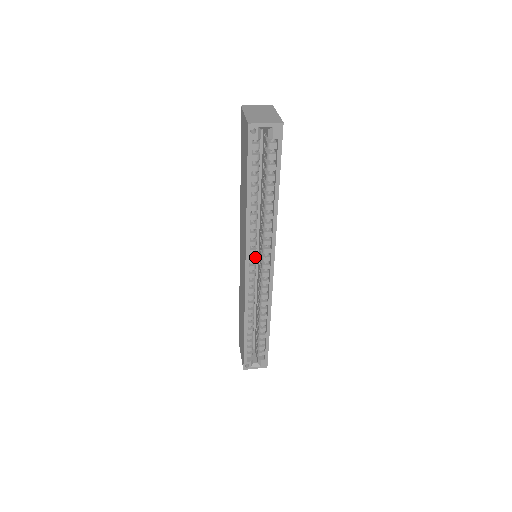
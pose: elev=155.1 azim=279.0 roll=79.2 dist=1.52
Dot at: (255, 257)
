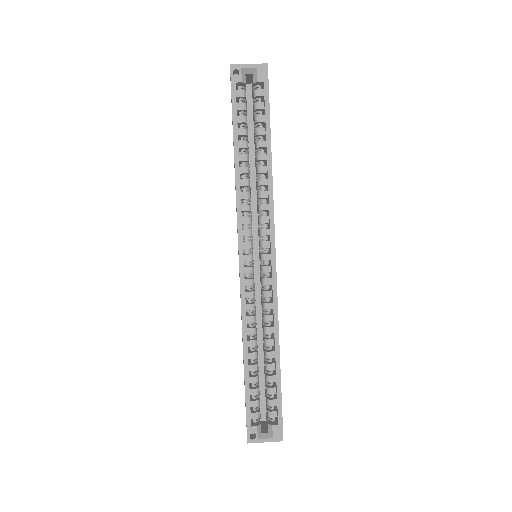
Dot at: occluded
